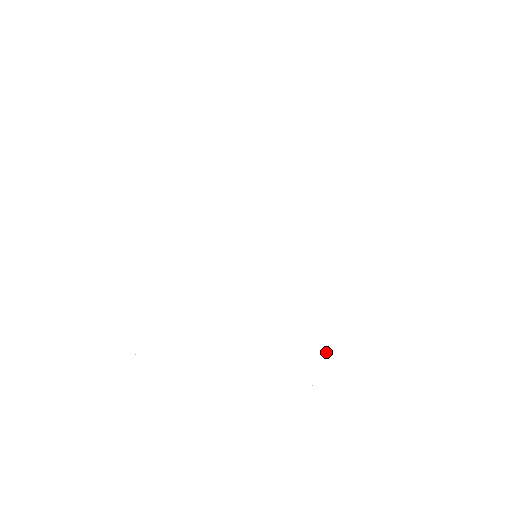
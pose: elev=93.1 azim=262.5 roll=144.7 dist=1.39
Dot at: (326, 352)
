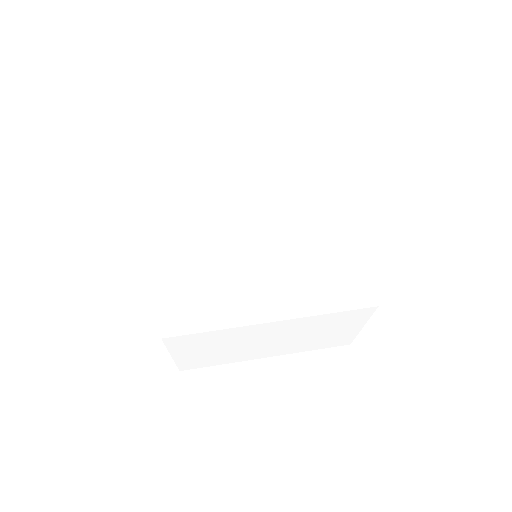
Dot at: (343, 266)
